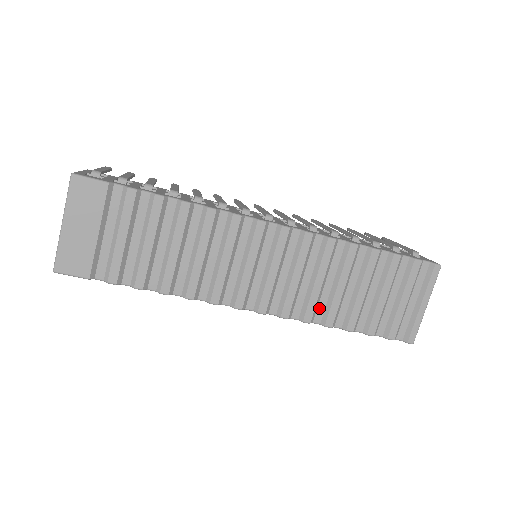
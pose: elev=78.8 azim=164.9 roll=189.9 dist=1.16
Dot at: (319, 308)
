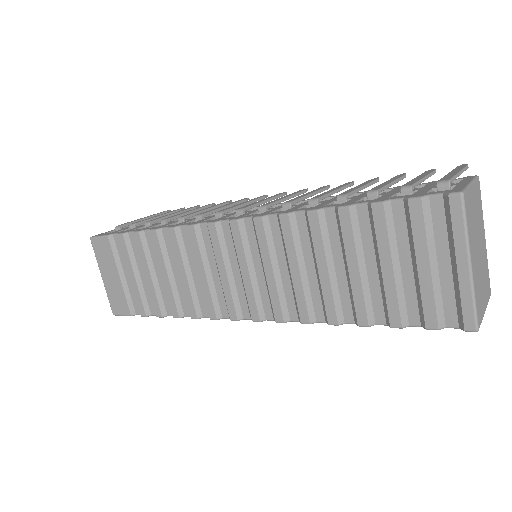
Dot at: (315, 303)
